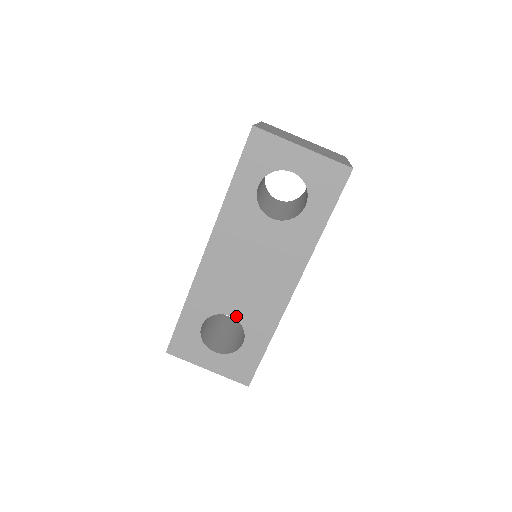
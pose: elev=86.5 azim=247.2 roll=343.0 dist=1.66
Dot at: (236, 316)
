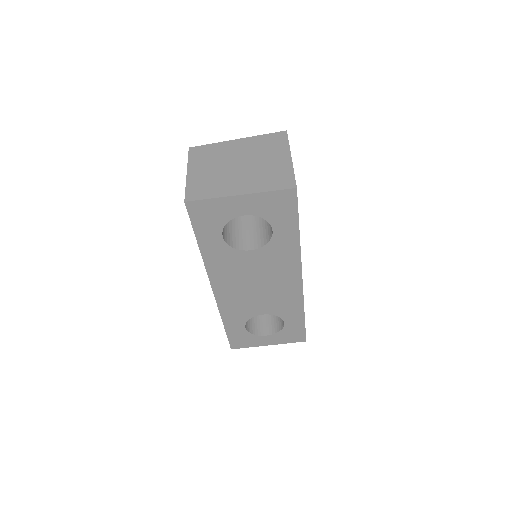
Dot at: (267, 313)
